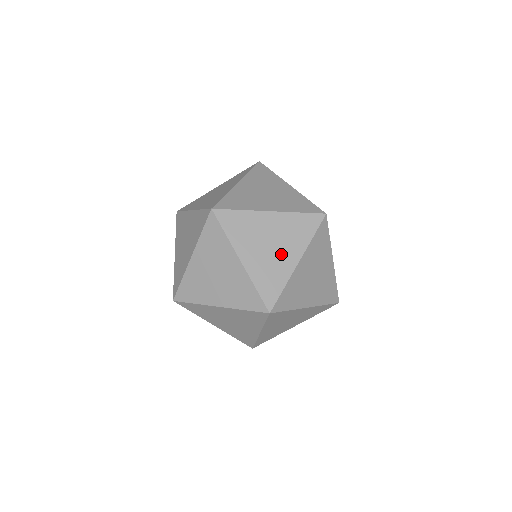
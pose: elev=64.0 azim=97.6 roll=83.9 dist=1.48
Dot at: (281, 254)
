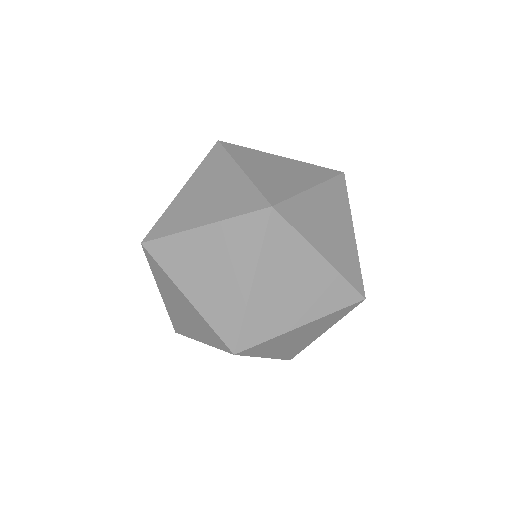
Dot at: (291, 178)
